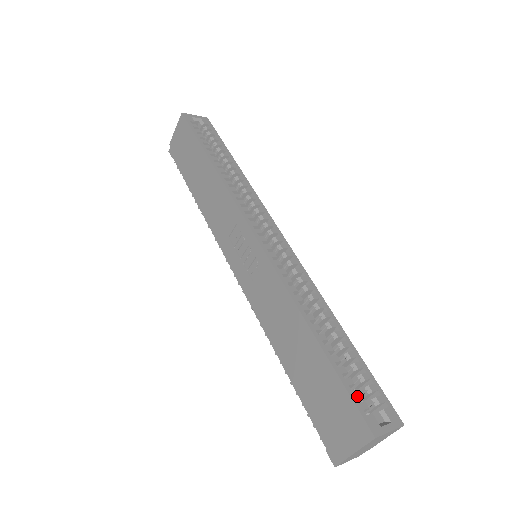
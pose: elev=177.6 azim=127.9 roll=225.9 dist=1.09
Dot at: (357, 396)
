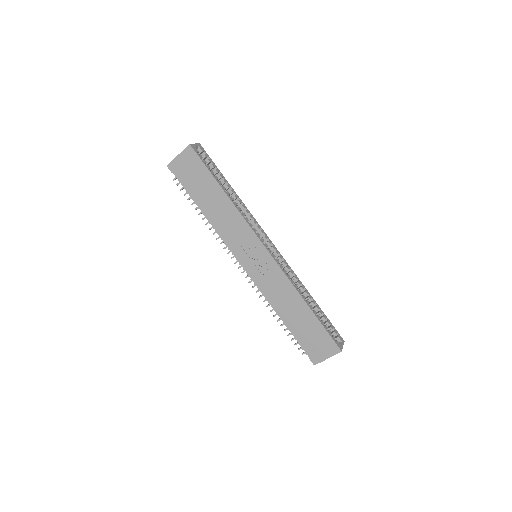
Dot at: occluded
